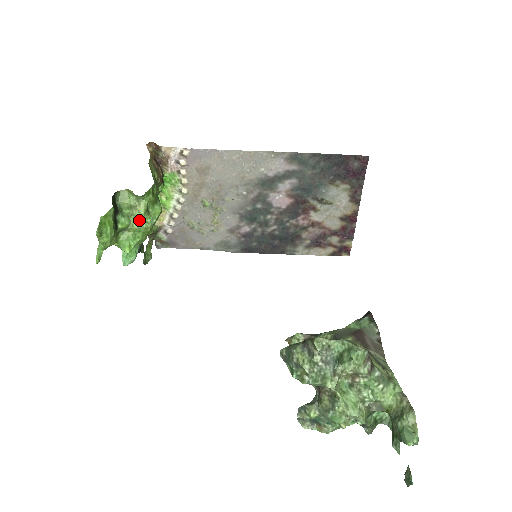
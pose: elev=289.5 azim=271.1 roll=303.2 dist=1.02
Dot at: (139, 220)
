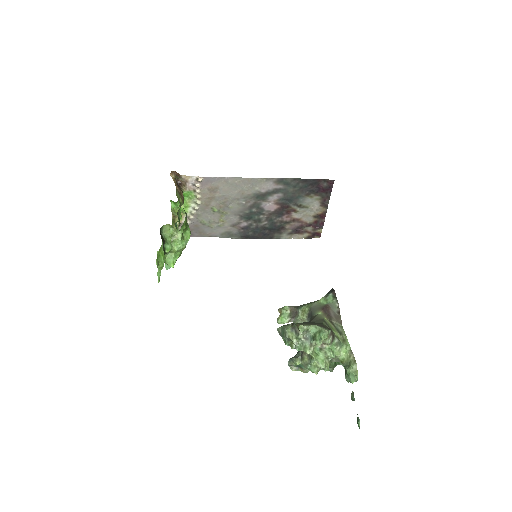
Dot at: (178, 244)
